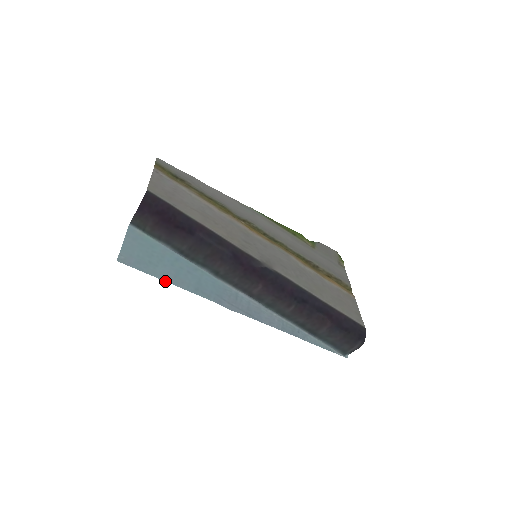
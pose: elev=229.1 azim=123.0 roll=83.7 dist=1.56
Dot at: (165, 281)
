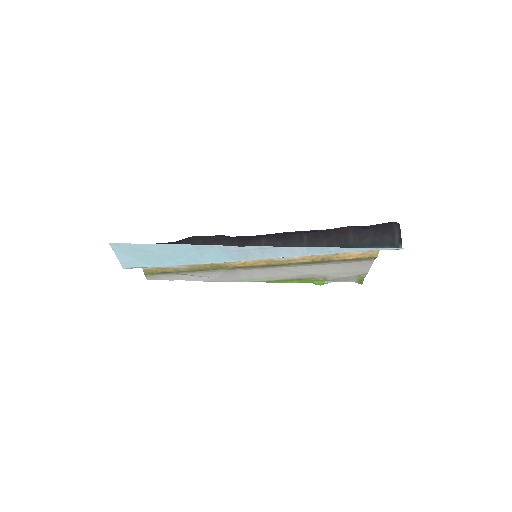
Dot at: (161, 244)
